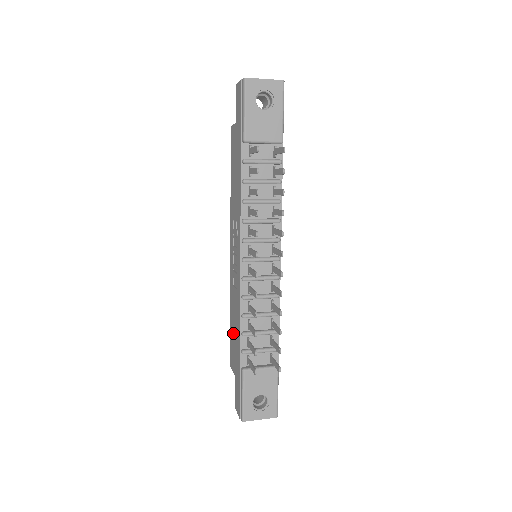
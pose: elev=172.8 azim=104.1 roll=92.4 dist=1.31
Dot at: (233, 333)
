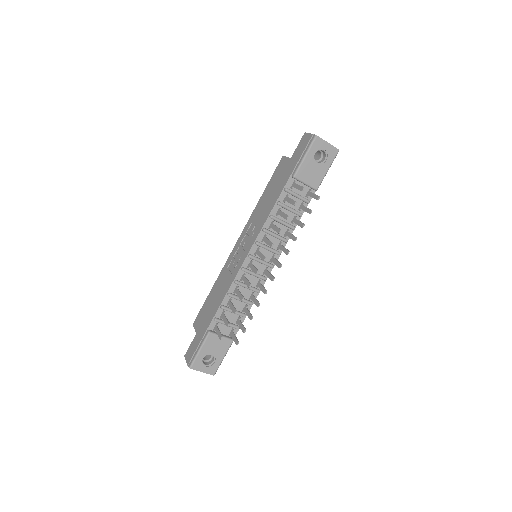
Dot at: (210, 302)
